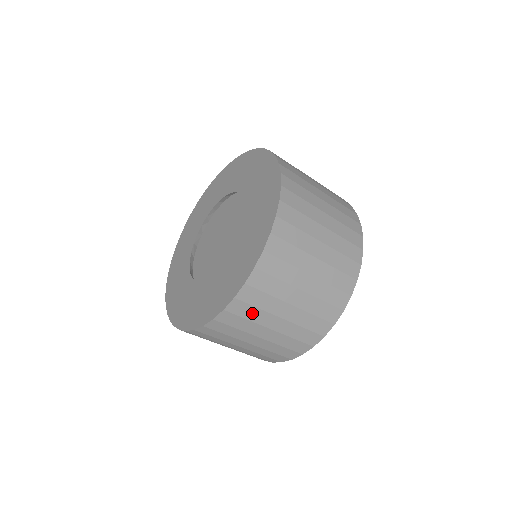
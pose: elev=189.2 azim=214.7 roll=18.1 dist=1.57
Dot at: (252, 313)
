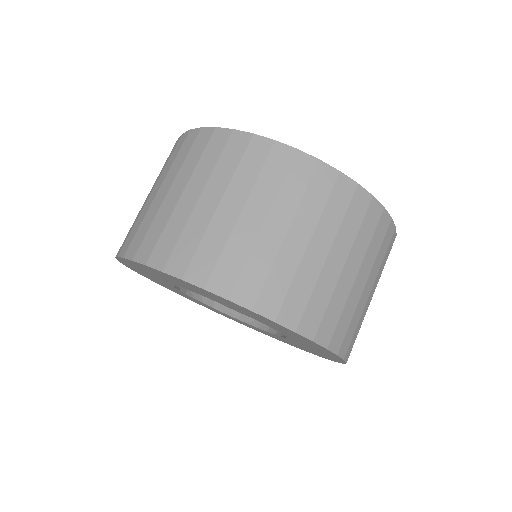
Dot at: occluded
